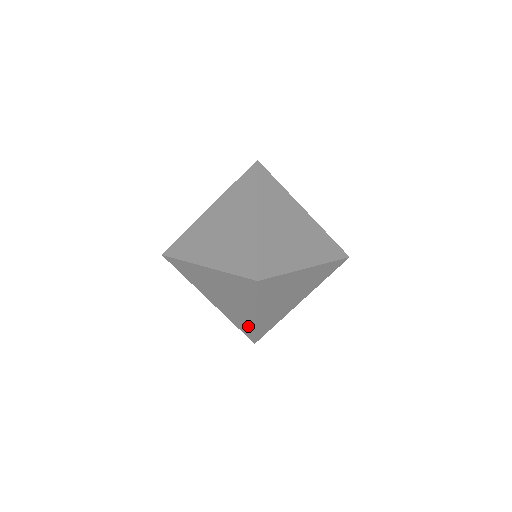
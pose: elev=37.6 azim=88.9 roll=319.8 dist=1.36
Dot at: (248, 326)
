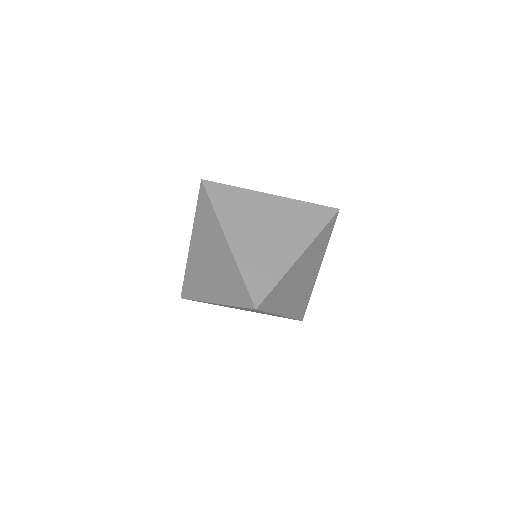
Dot at: (236, 278)
